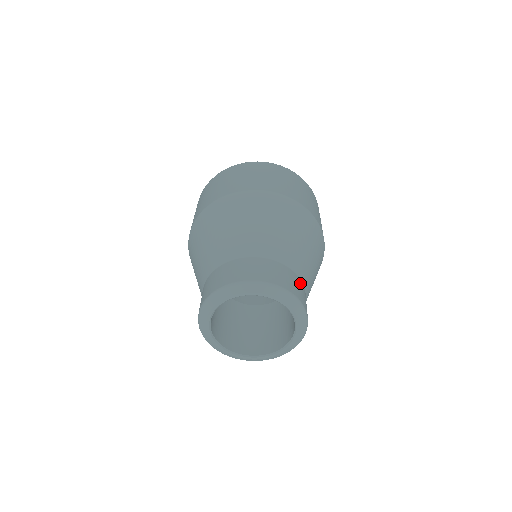
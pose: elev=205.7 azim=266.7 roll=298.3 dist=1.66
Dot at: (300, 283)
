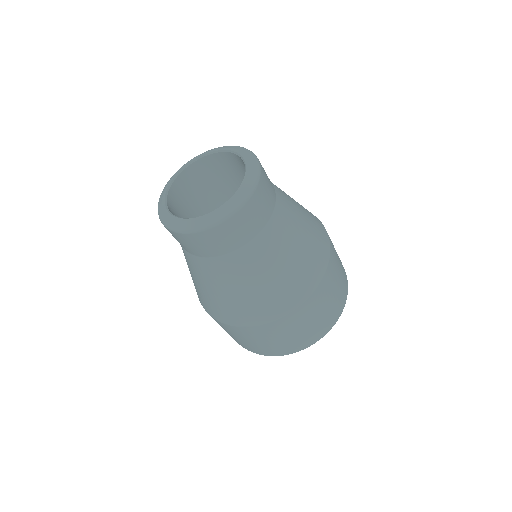
Dot at: occluded
